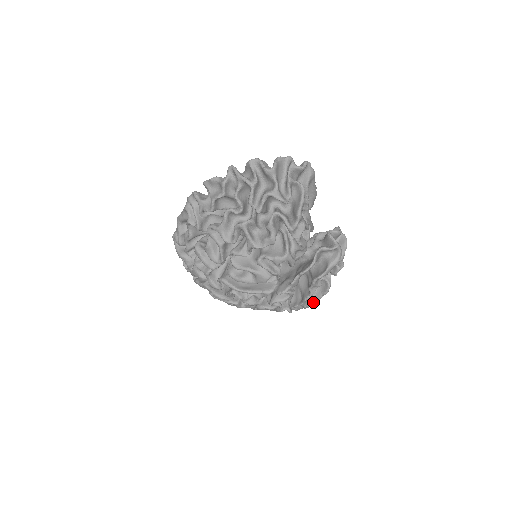
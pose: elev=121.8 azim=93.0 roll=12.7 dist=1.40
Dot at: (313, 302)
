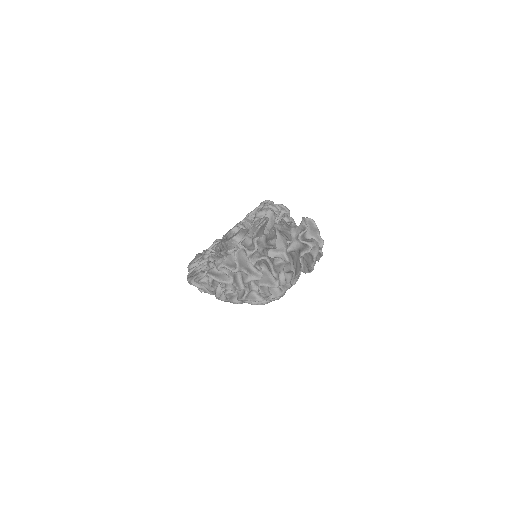
Dot at: occluded
